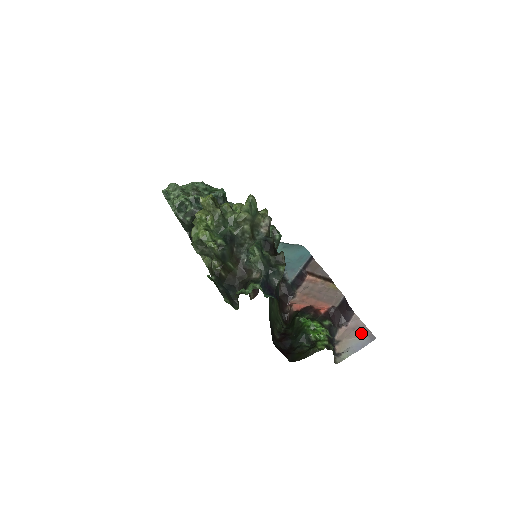
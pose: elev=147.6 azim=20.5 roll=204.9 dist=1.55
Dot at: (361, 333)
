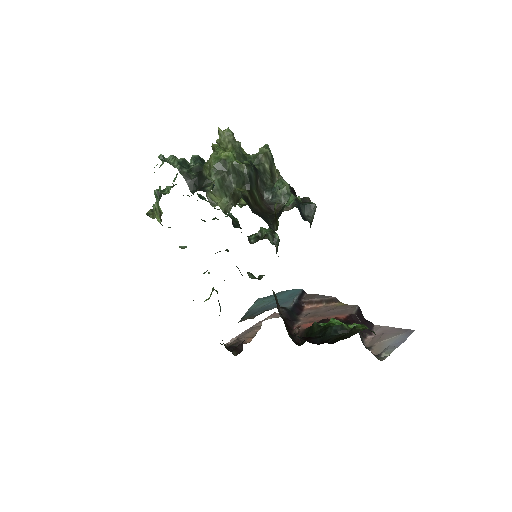
Dot at: (393, 333)
